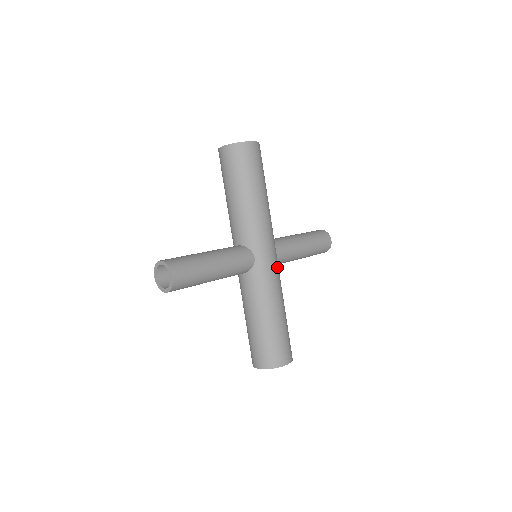
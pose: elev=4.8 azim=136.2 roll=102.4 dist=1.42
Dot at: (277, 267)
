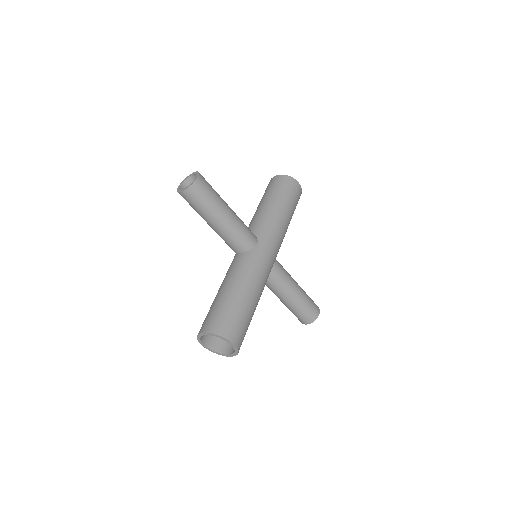
Dot at: (270, 268)
